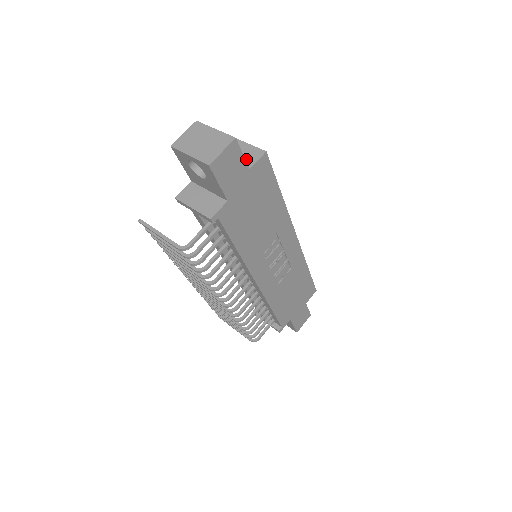
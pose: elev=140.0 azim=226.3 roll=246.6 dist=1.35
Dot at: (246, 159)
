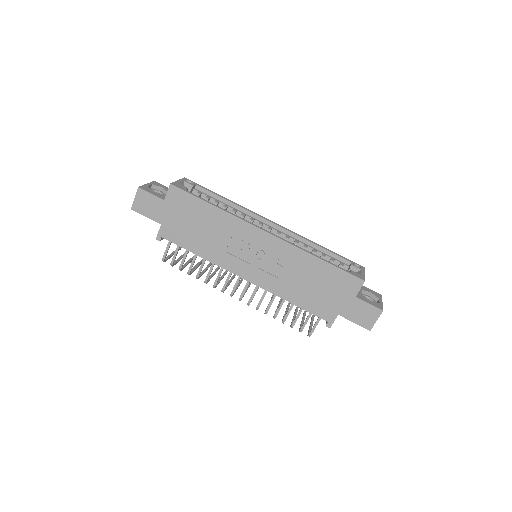
Dot at: occluded
